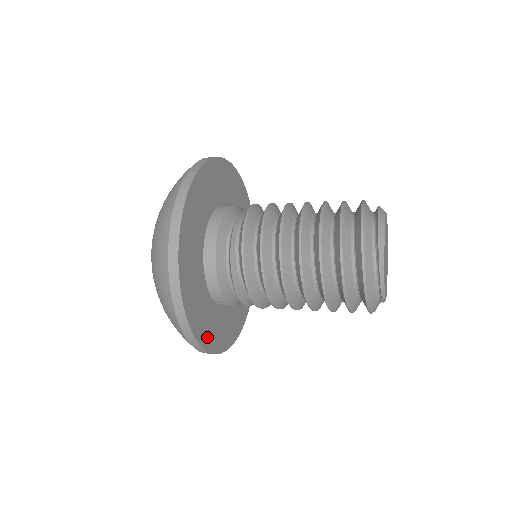
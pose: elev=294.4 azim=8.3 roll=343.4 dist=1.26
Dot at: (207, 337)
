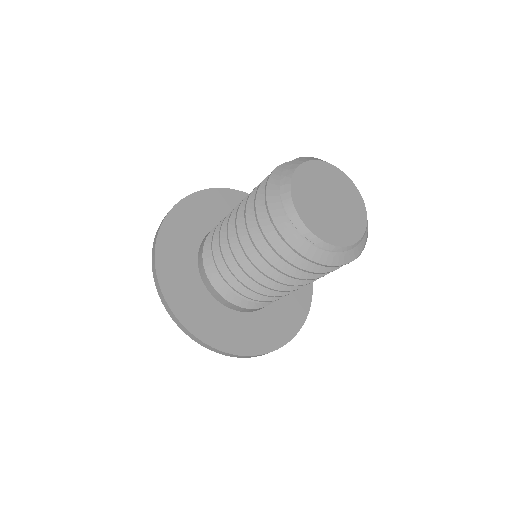
Dot at: (280, 335)
